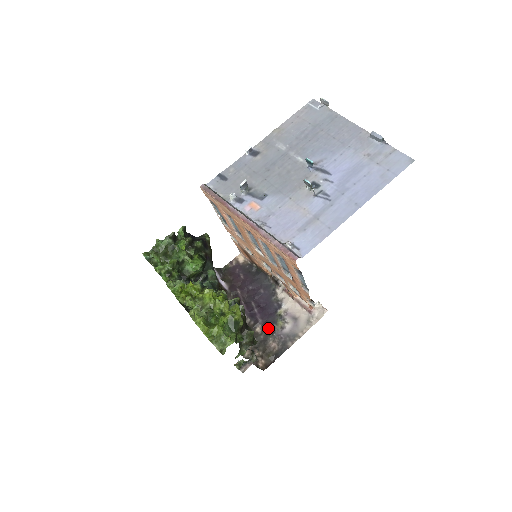
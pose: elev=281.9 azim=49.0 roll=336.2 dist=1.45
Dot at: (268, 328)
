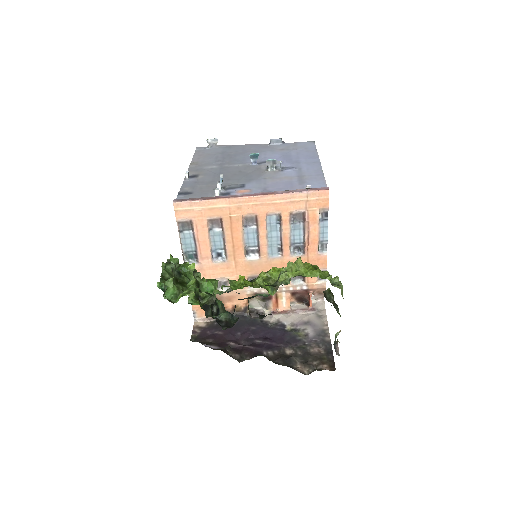
Dot at: (295, 344)
